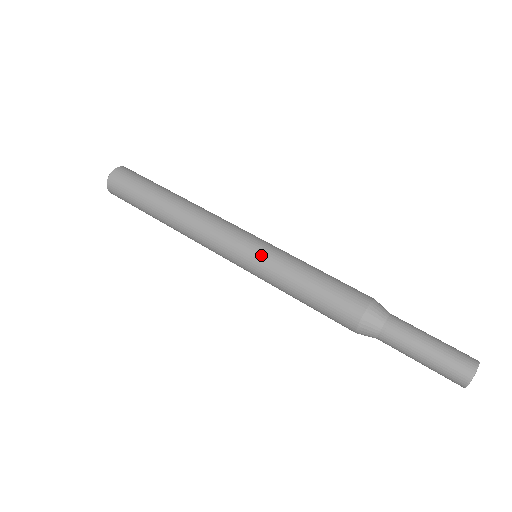
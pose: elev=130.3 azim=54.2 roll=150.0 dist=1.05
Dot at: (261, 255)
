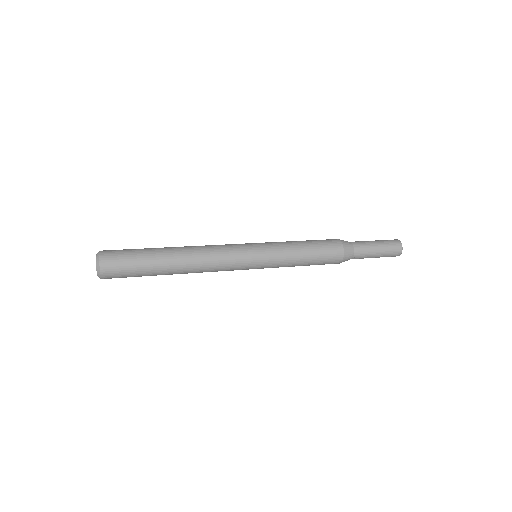
Dot at: (264, 243)
